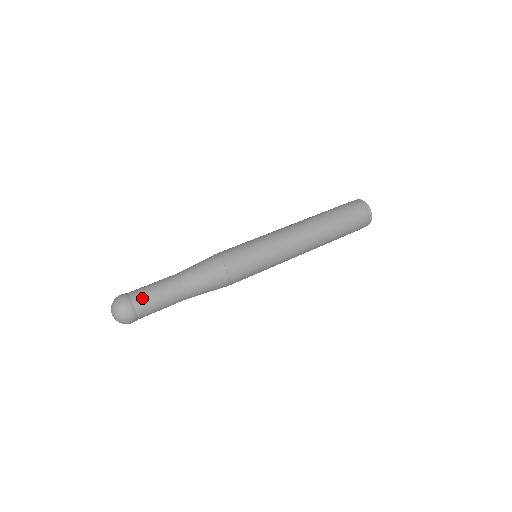
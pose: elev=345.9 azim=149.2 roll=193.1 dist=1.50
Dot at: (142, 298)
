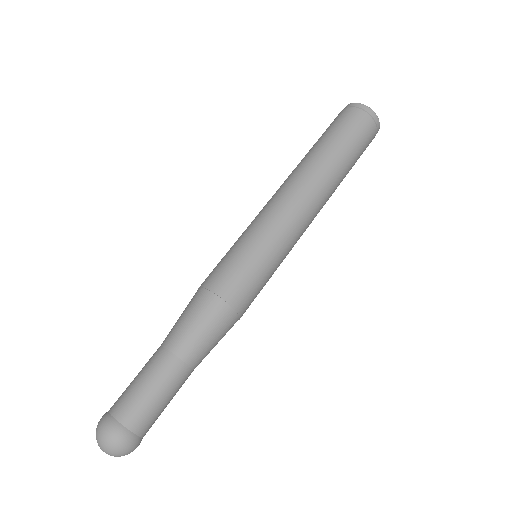
Dot at: (143, 419)
